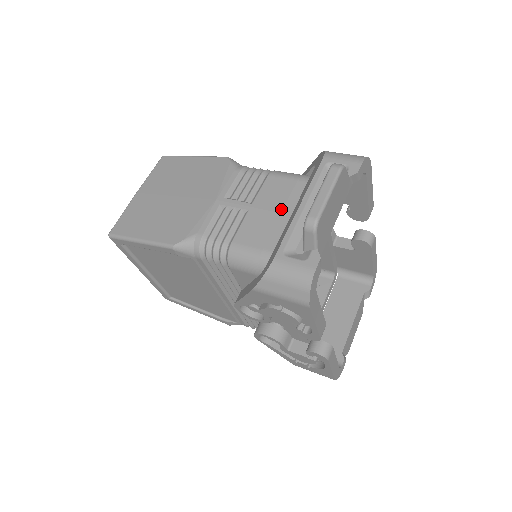
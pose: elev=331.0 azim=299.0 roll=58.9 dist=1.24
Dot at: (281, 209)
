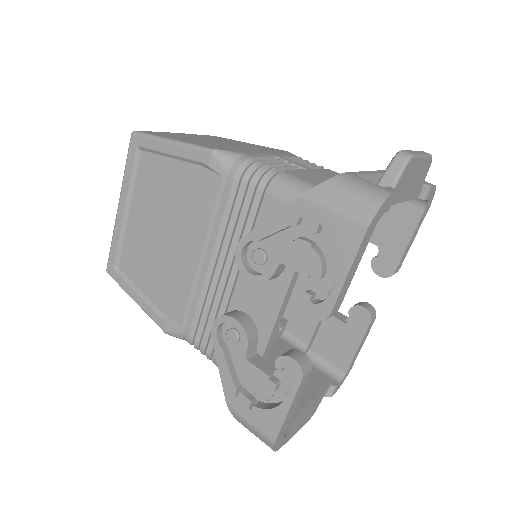
Dot at: occluded
